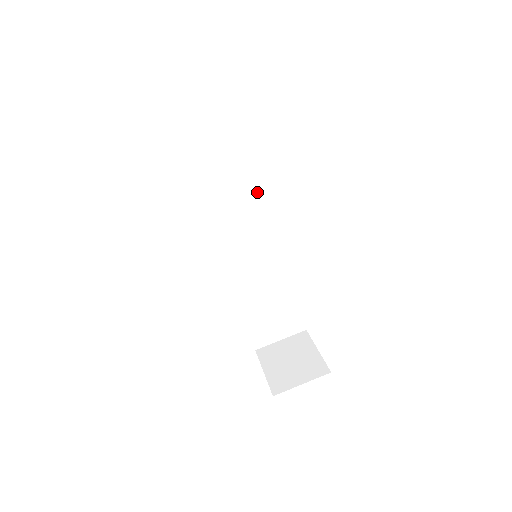
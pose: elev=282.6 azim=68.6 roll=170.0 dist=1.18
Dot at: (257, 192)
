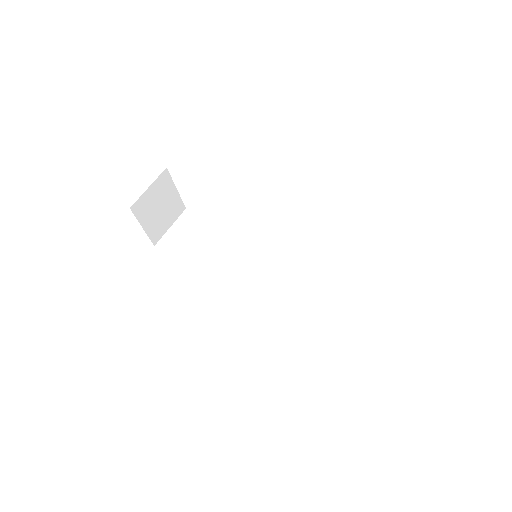
Dot at: (241, 242)
